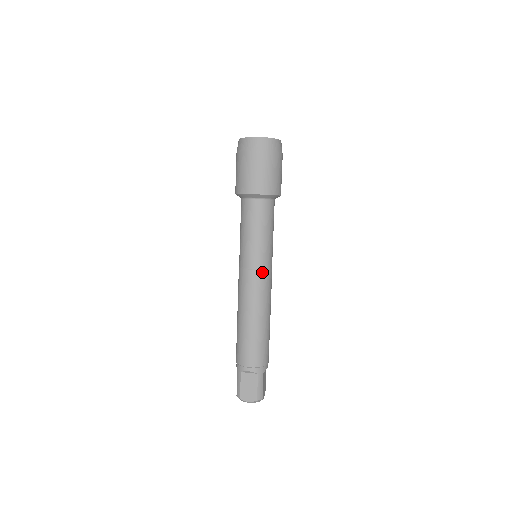
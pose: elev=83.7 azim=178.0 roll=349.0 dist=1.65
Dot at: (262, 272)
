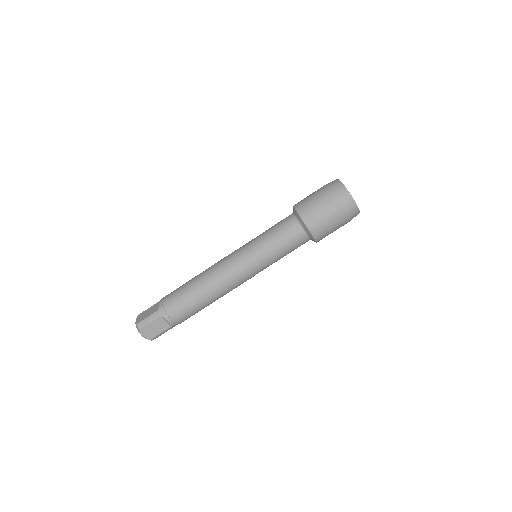
Dot at: (252, 275)
